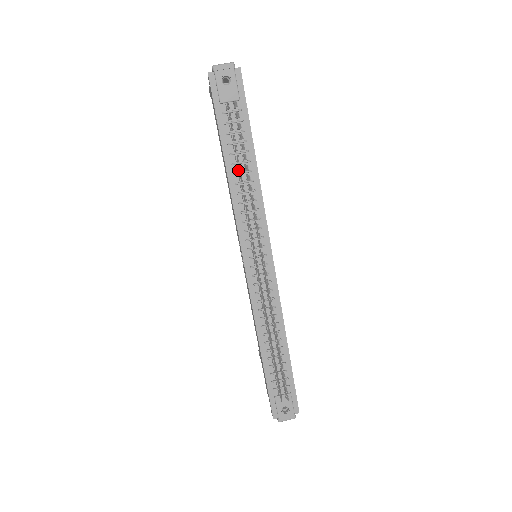
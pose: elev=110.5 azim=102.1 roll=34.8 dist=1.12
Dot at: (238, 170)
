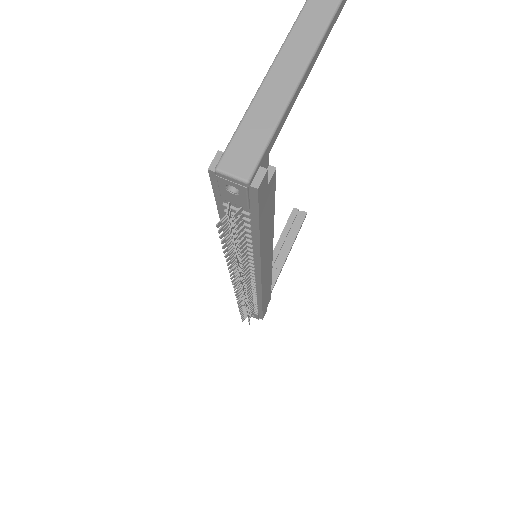
Dot at: (225, 257)
